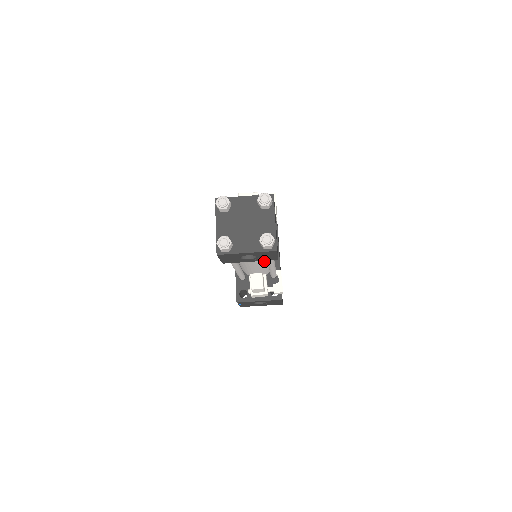
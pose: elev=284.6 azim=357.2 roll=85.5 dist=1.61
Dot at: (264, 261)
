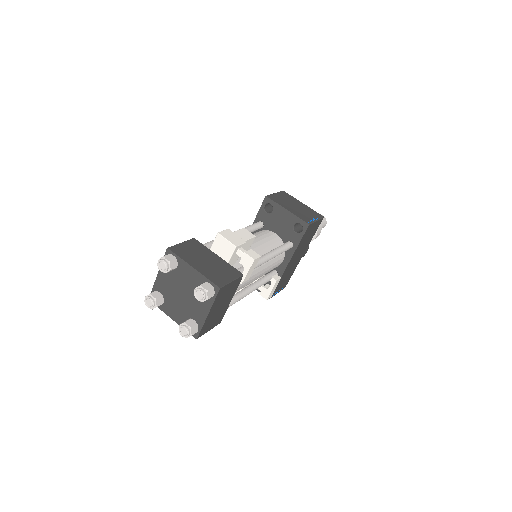
Dot at: occluded
